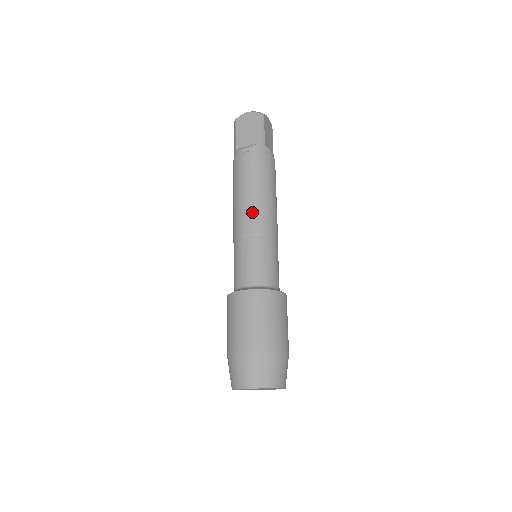
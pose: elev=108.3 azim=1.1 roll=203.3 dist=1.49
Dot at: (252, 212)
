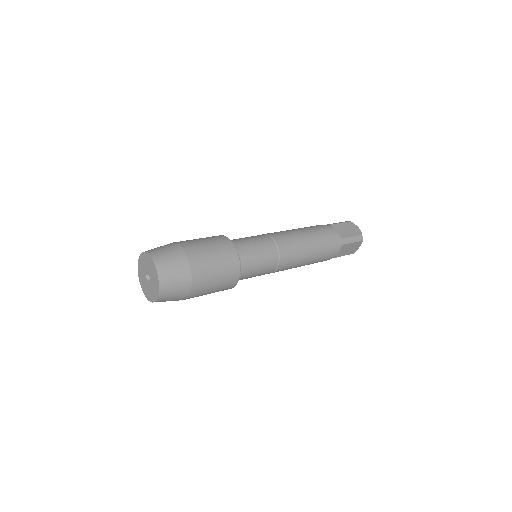
Dot at: occluded
